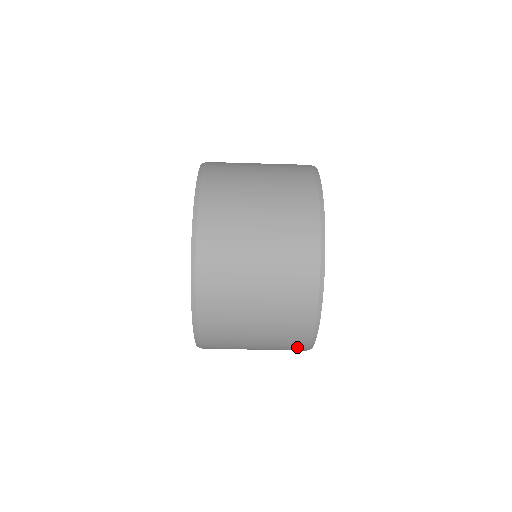
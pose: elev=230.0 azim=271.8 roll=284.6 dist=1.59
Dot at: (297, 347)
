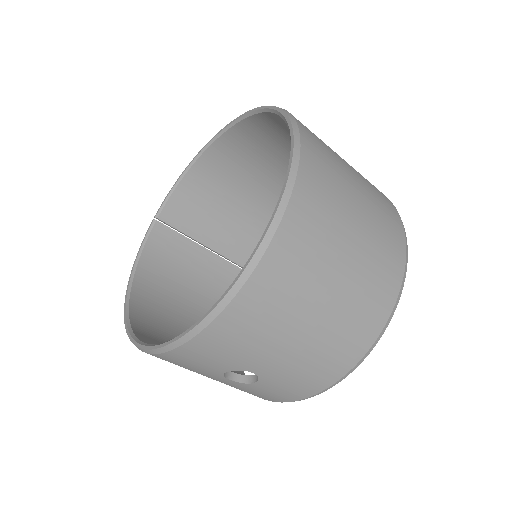
Dot at: (322, 377)
